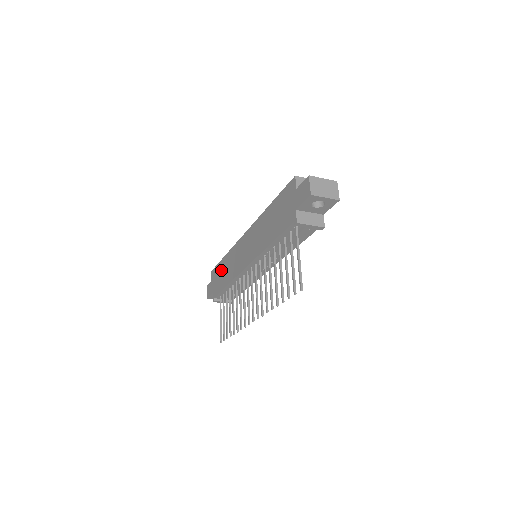
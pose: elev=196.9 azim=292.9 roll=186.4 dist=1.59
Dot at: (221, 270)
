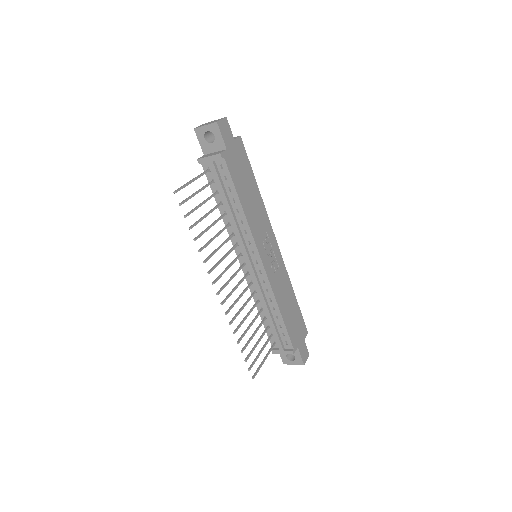
Dot at: occluded
